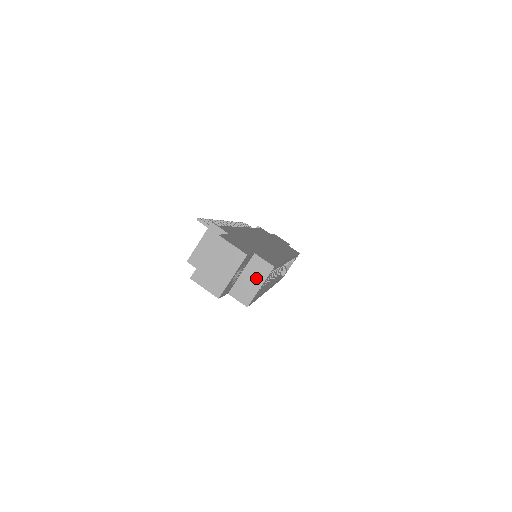
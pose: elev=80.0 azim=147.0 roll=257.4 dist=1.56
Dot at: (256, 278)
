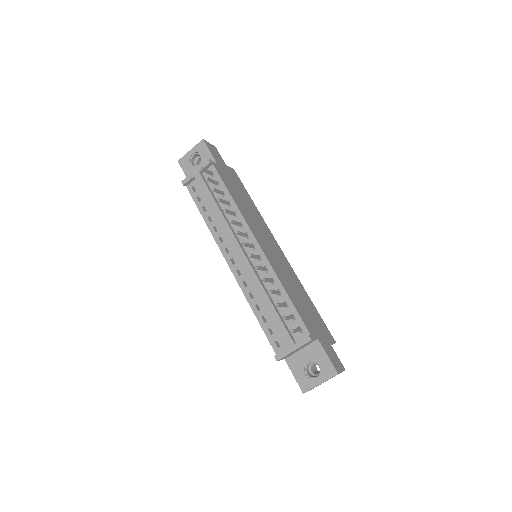
Dot at: occluded
